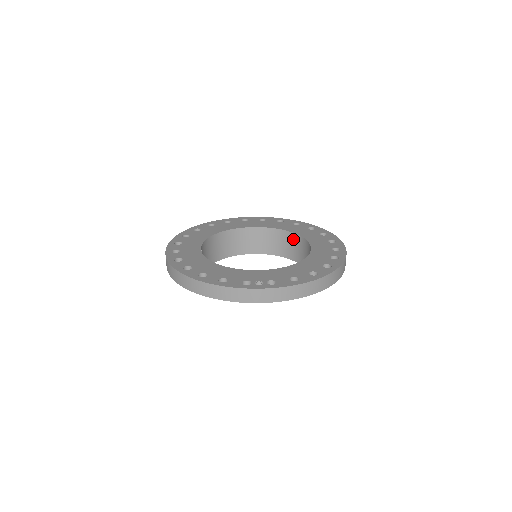
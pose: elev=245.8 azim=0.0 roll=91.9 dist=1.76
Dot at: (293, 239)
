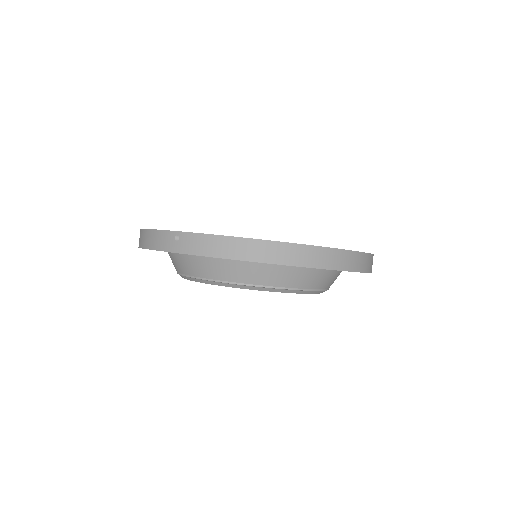
Dot at: occluded
